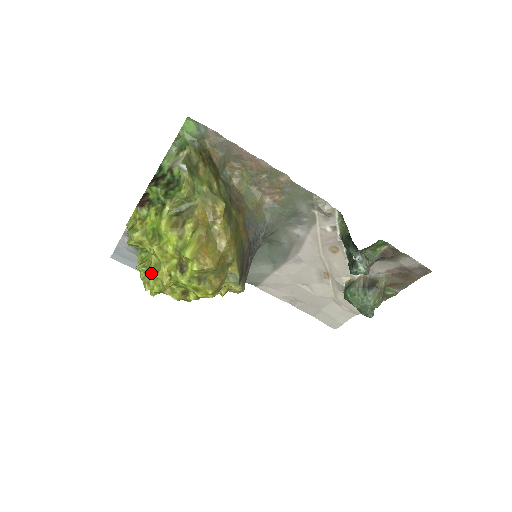
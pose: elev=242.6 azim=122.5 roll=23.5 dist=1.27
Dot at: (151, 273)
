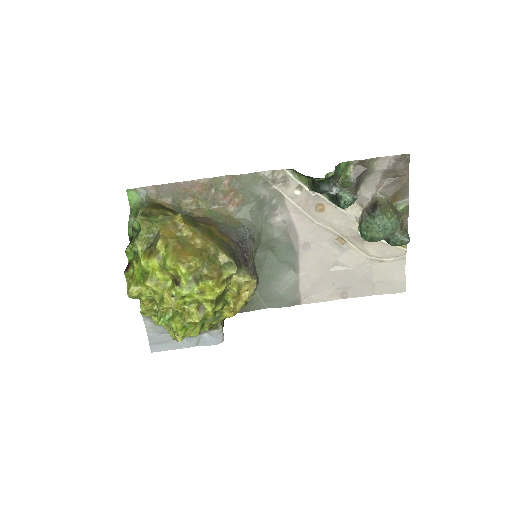
Dot at: (169, 319)
